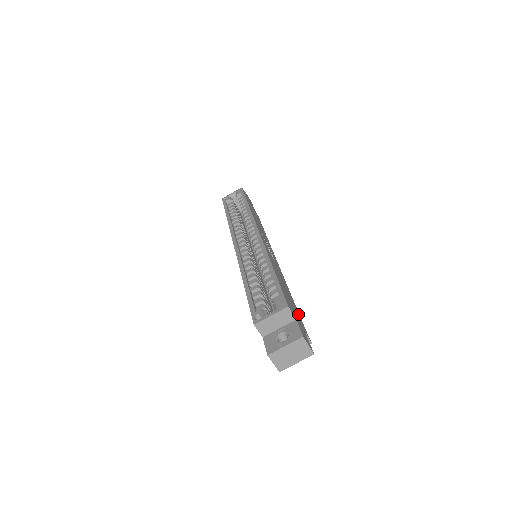
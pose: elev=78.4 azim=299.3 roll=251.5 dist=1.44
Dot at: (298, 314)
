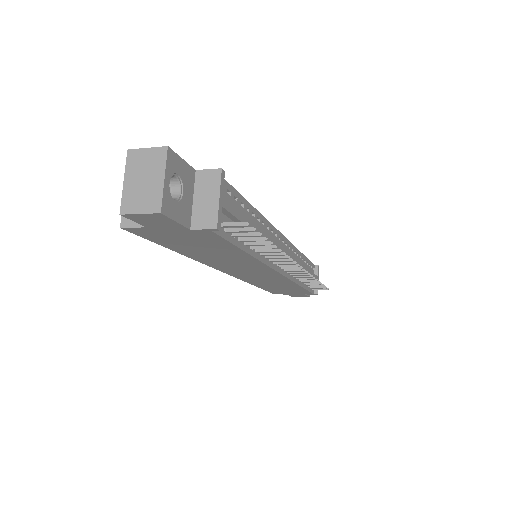
Dot at: occluded
